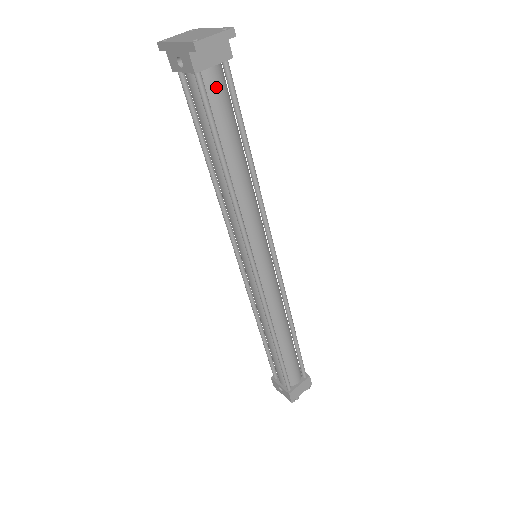
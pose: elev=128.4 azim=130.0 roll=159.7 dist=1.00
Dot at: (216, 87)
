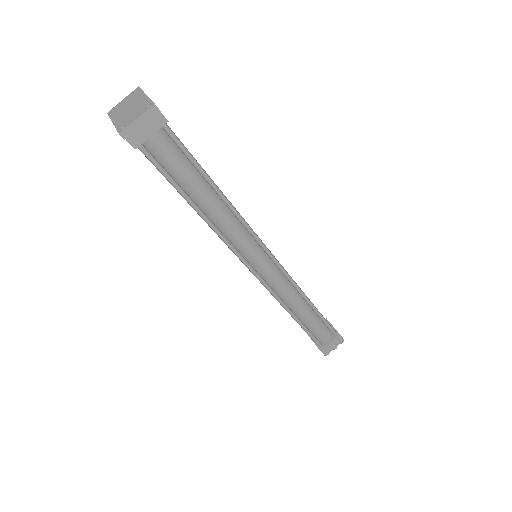
Dot at: (161, 149)
